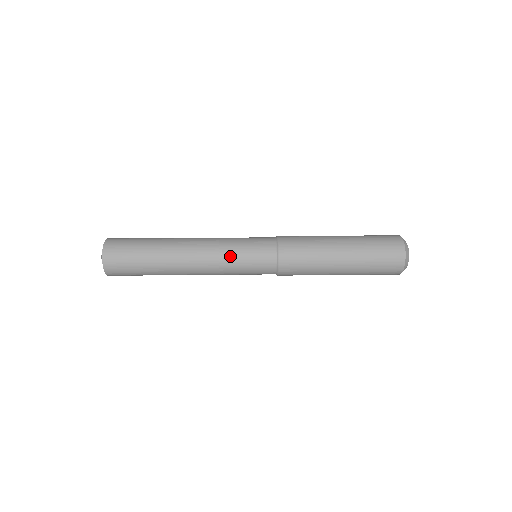
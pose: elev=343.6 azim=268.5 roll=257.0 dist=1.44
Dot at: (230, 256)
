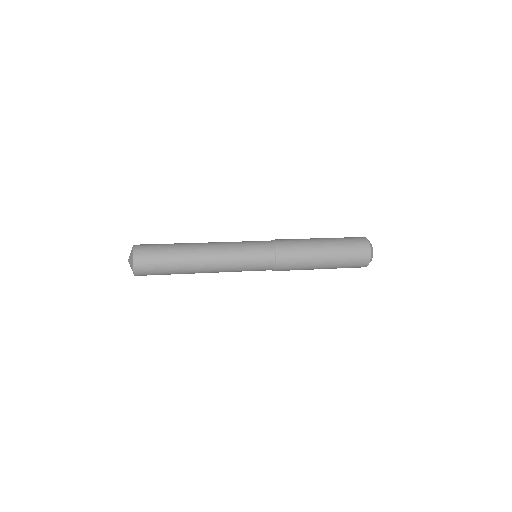
Dot at: (238, 251)
